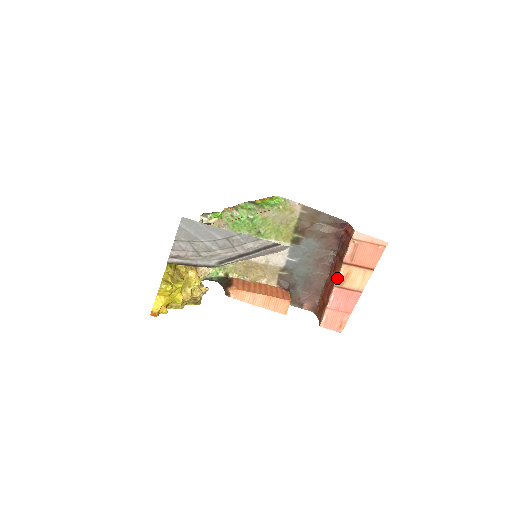
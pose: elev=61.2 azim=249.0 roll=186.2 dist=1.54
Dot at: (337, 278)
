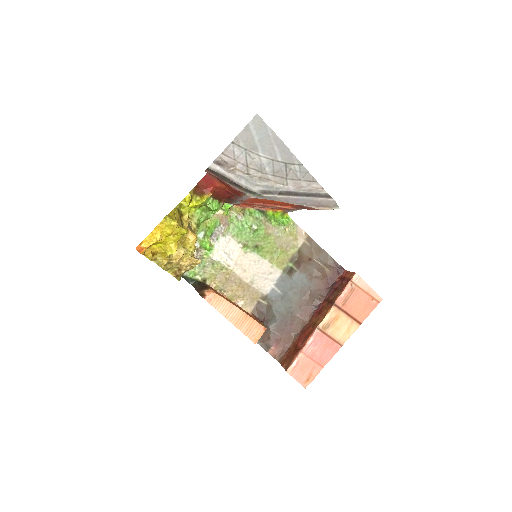
Dot at: (323, 319)
